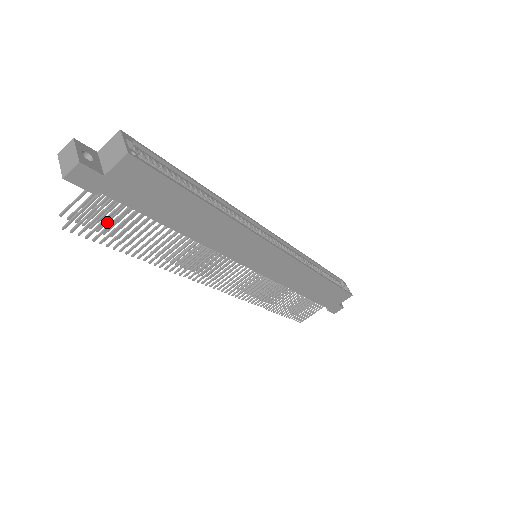
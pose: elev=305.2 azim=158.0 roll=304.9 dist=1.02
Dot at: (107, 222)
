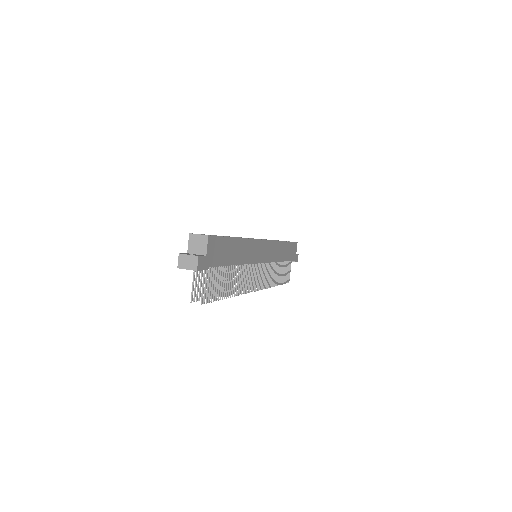
Dot at: occluded
